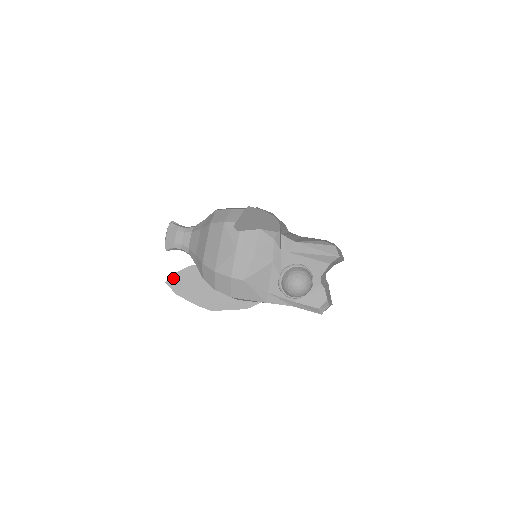
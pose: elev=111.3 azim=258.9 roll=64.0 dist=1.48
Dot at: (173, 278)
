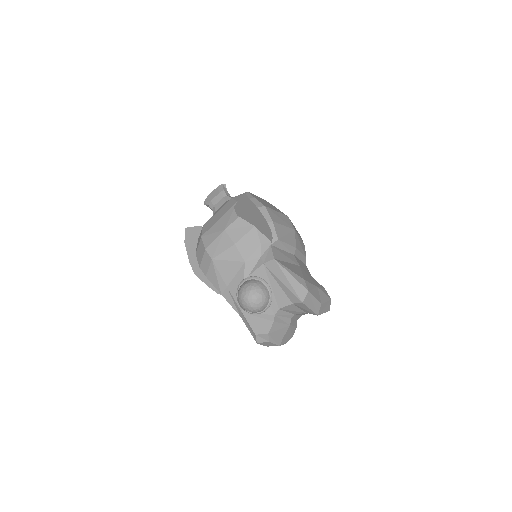
Dot at: (192, 229)
